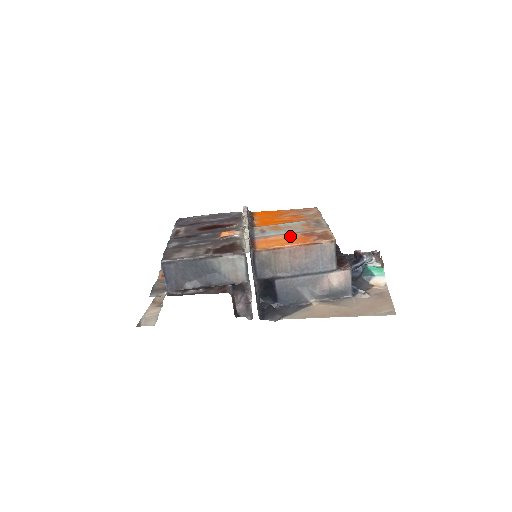
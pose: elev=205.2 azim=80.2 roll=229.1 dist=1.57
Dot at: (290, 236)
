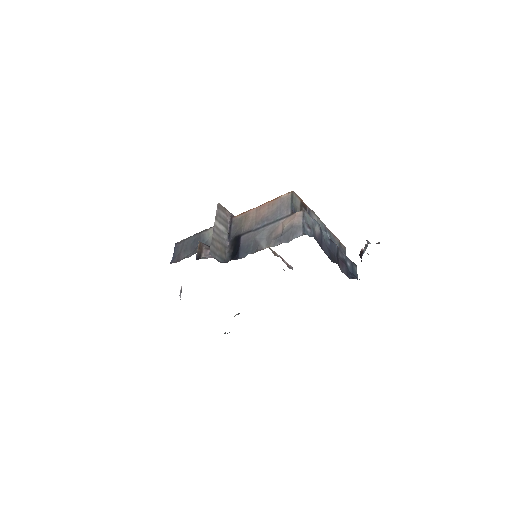
Dot at: occluded
